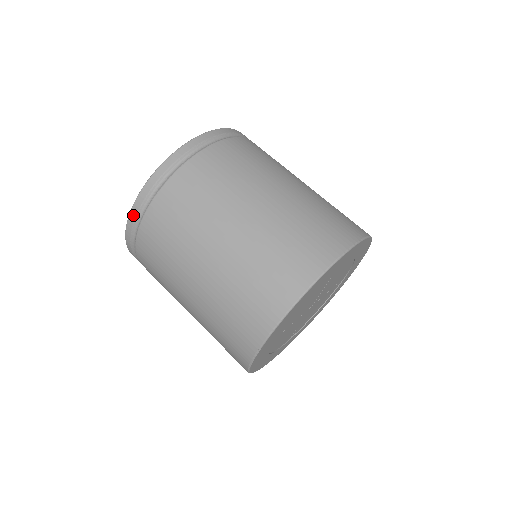
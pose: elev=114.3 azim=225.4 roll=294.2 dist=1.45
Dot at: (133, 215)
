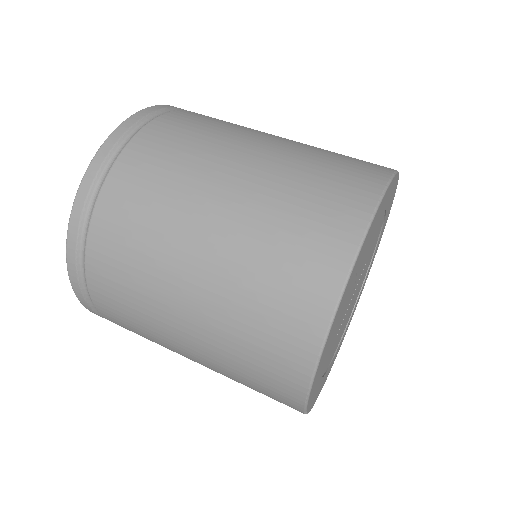
Dot at: (85, 305)
